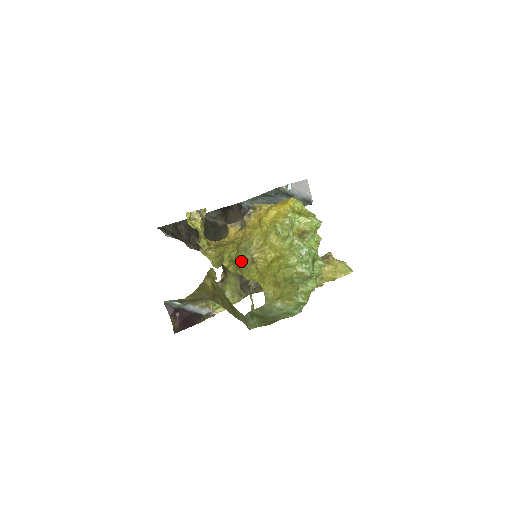
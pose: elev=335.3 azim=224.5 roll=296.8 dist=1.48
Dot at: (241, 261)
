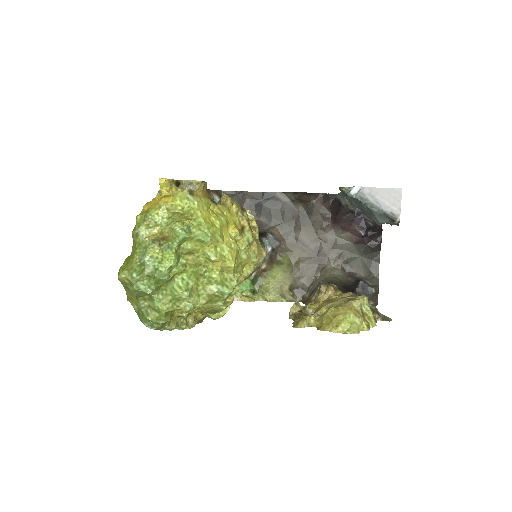
Dot at: occluded
